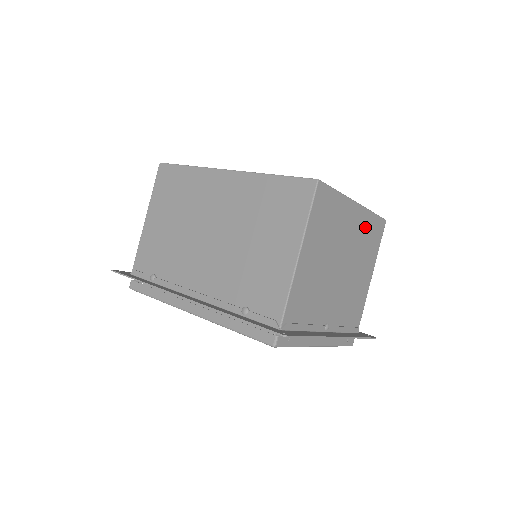
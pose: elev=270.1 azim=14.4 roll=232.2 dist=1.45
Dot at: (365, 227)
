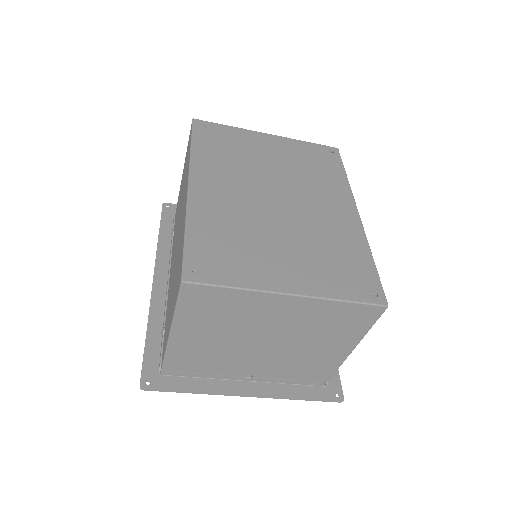
Dot at: (321, 313)
